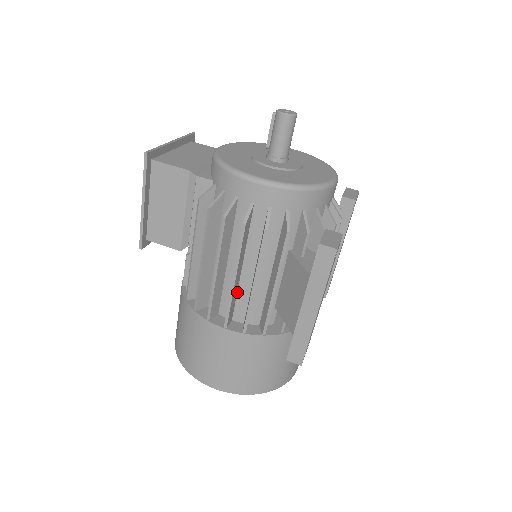
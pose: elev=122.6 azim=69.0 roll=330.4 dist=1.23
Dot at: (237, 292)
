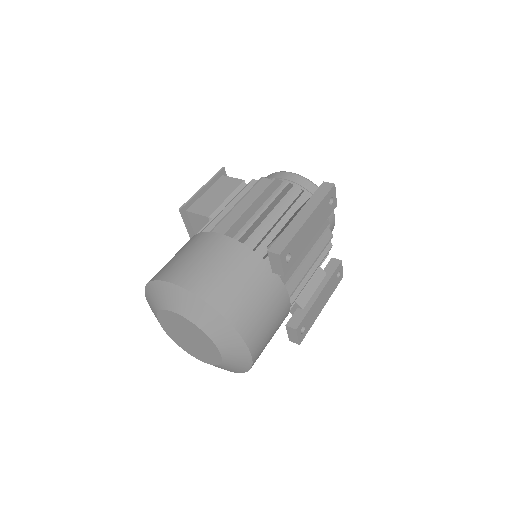
Dot at: (243, 226)
